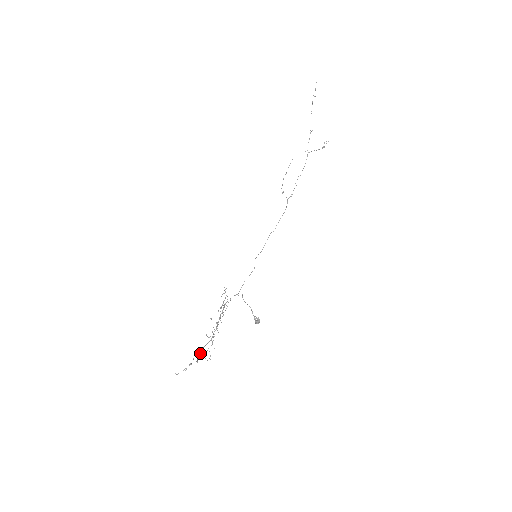
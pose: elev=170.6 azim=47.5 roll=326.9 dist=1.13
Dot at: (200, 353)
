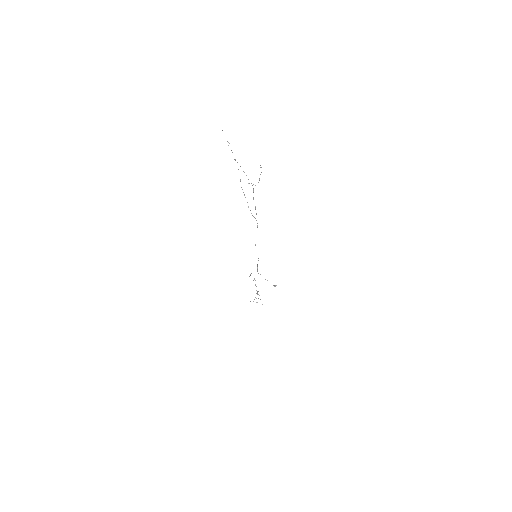
Dot at: occluded
